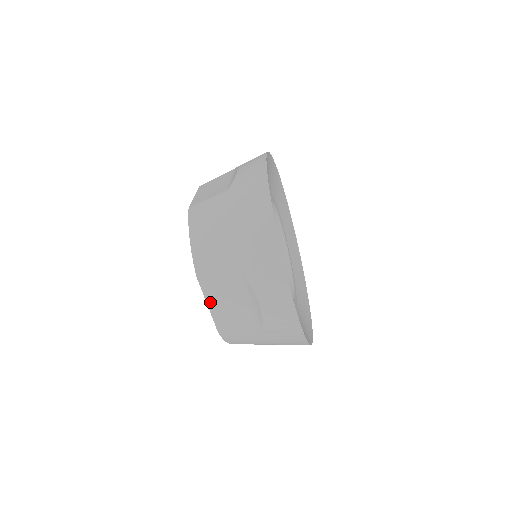
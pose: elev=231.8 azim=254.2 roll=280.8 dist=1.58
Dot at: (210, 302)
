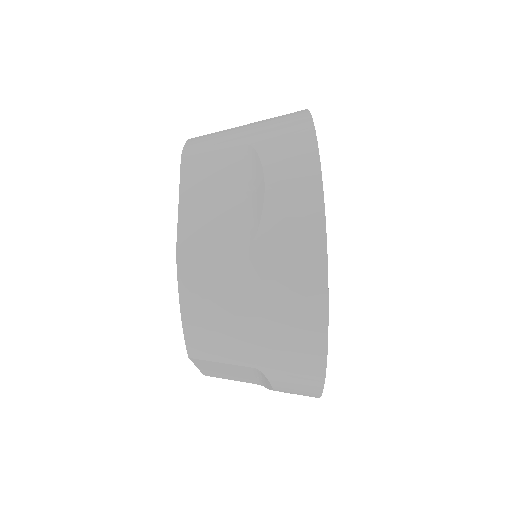
Dot at: (185, 195)
